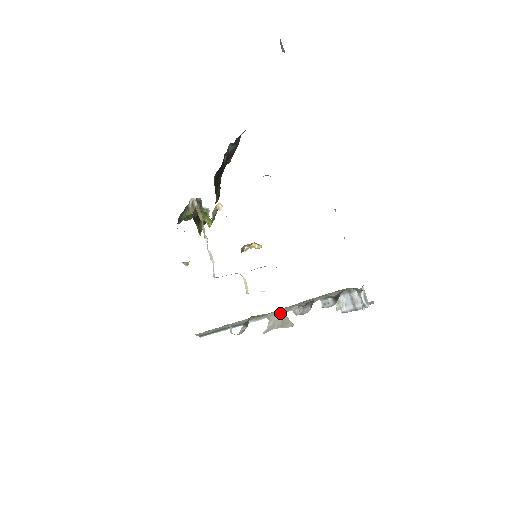
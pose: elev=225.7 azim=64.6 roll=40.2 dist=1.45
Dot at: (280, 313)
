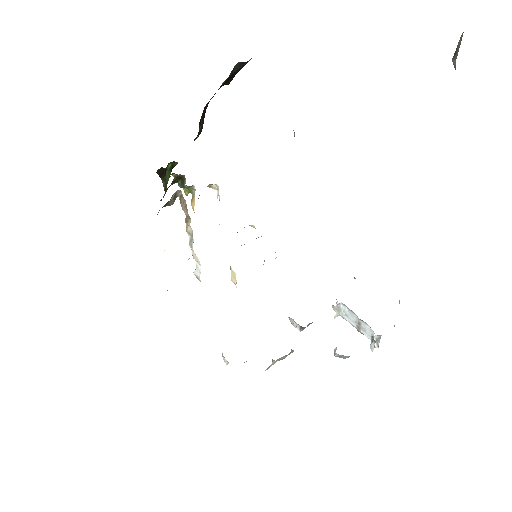
Dot at: (287, 355)
